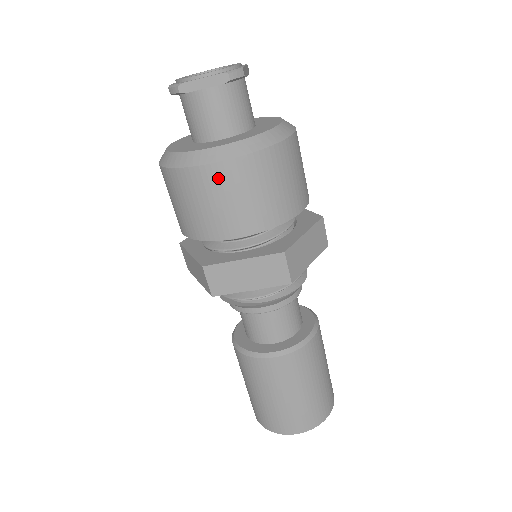
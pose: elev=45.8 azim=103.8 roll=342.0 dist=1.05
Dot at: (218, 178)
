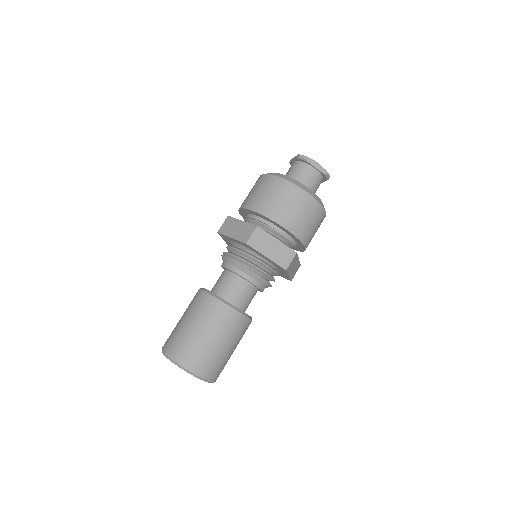
Dot at: (301, 198)
